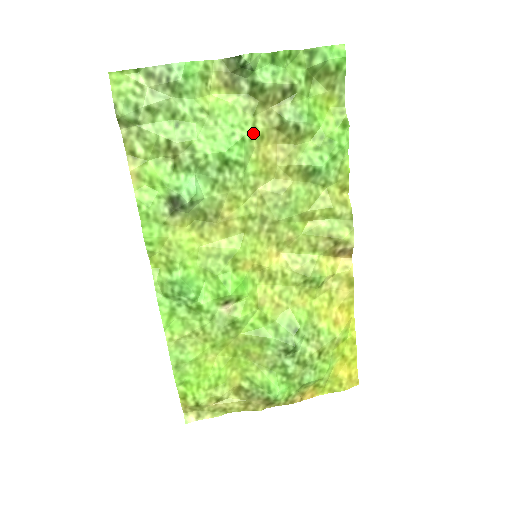
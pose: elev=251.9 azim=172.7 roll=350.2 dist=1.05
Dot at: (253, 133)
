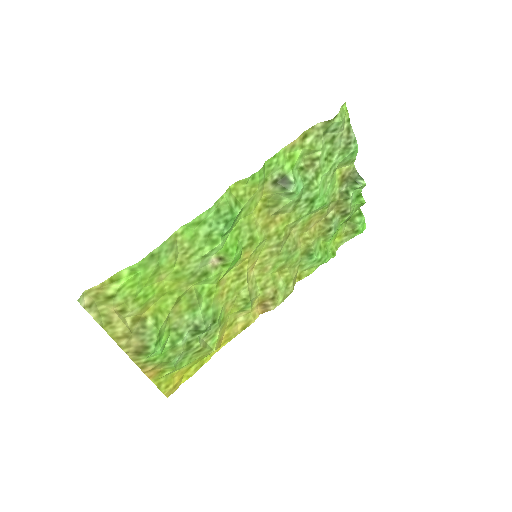
Dot at: (325, 207)
